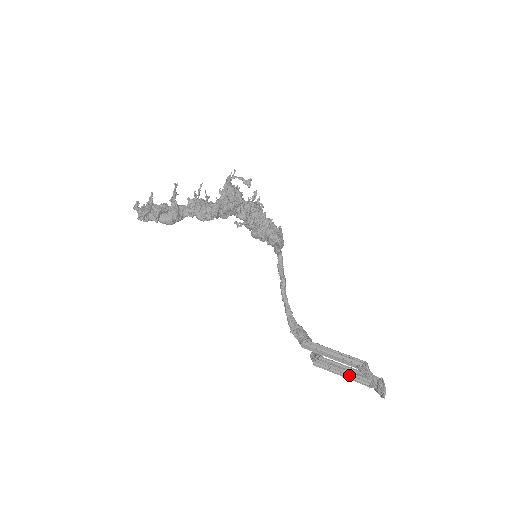
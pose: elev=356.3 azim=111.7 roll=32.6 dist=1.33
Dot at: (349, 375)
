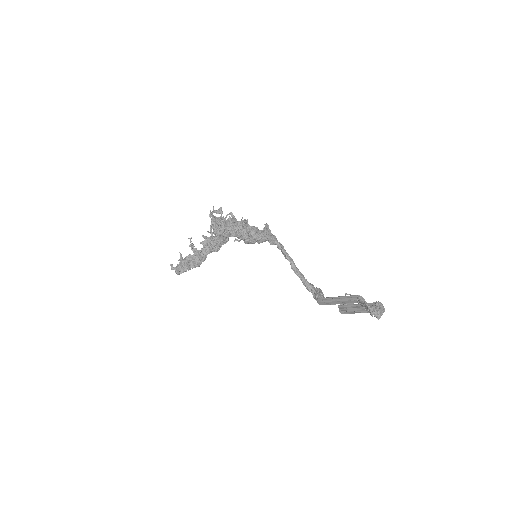
Dot at: (364, 310)
